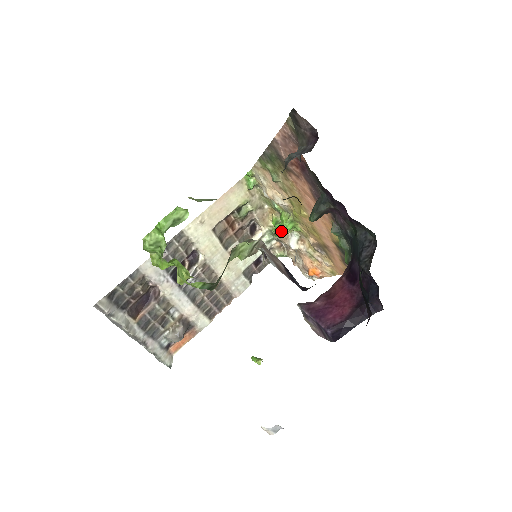
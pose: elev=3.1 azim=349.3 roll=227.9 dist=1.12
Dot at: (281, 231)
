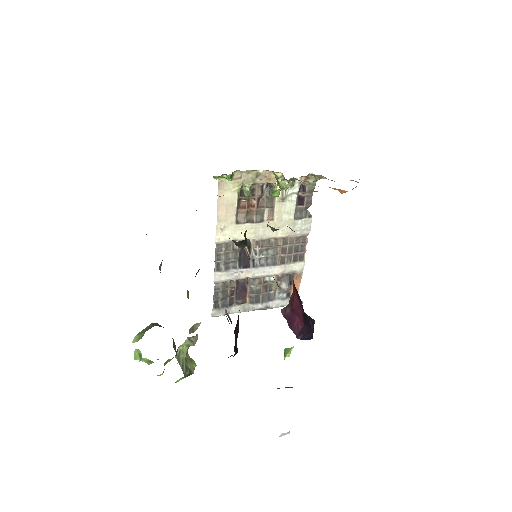
Dot at: (282, 189)
